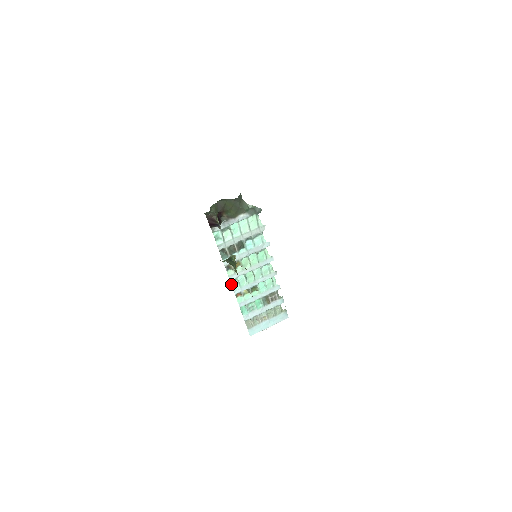
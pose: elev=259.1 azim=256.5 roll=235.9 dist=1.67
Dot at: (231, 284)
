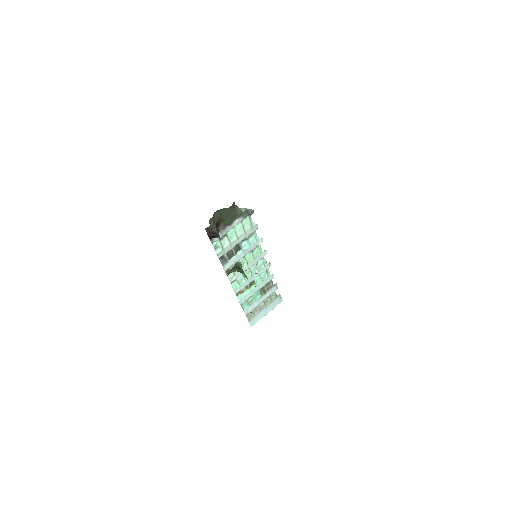
Dot at: occluded
